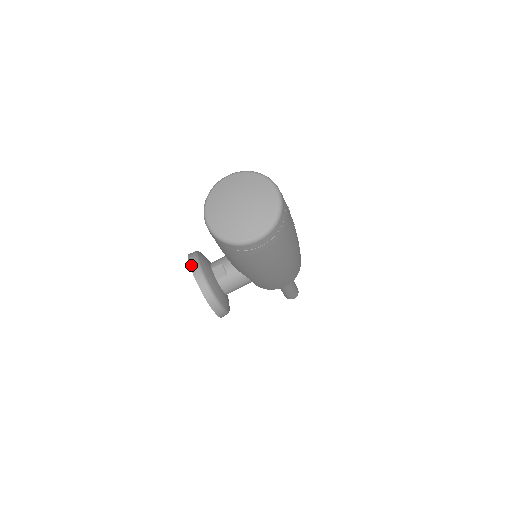
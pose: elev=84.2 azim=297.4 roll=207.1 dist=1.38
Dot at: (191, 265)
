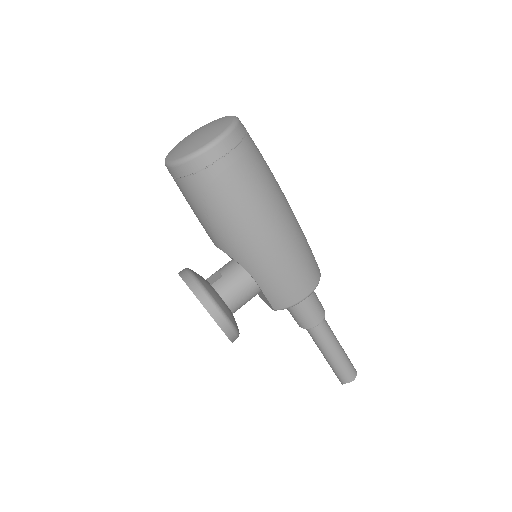
Dot at: (179, 272)
